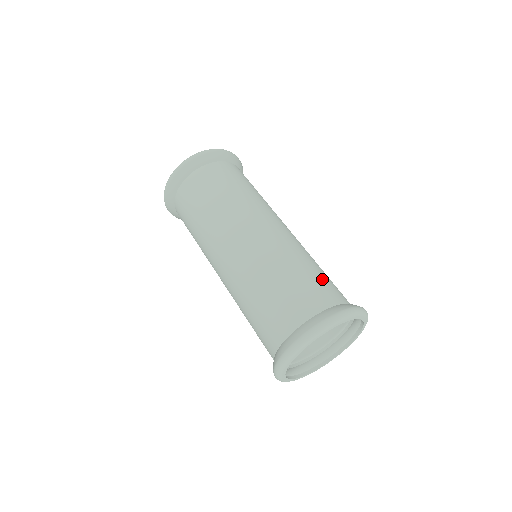
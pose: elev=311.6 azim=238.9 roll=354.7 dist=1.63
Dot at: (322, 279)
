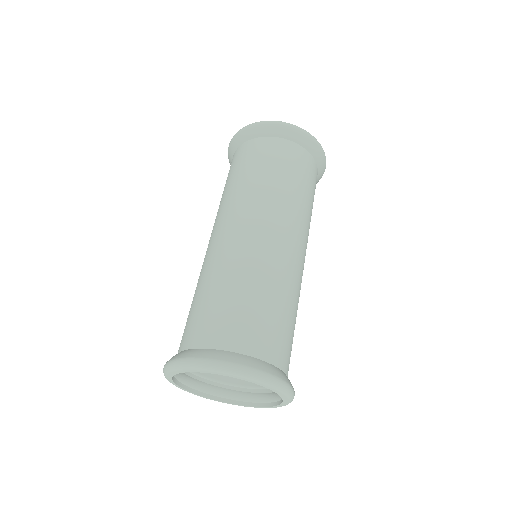
Dot at: (247, 314)
